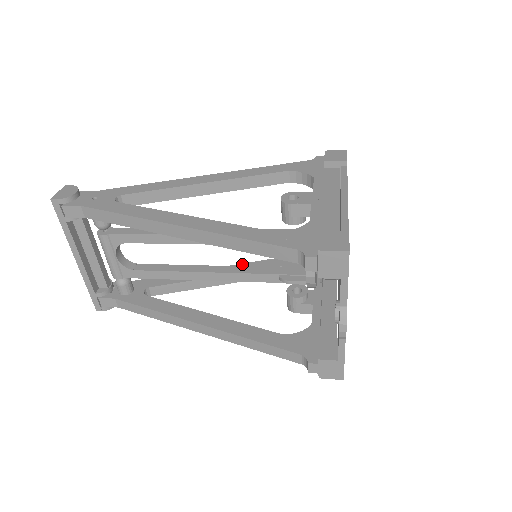
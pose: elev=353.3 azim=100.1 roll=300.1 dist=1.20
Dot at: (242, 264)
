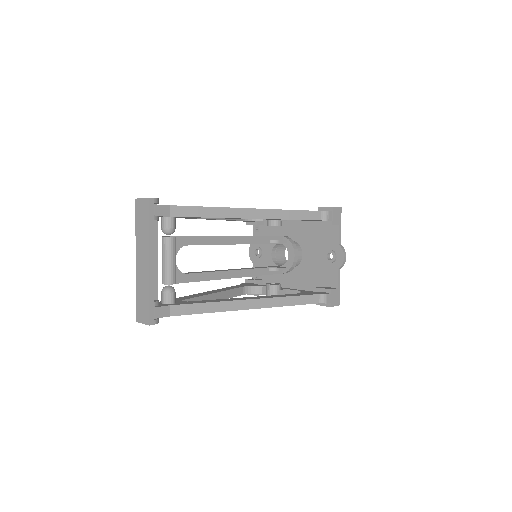
Dot at: (217, 289)
